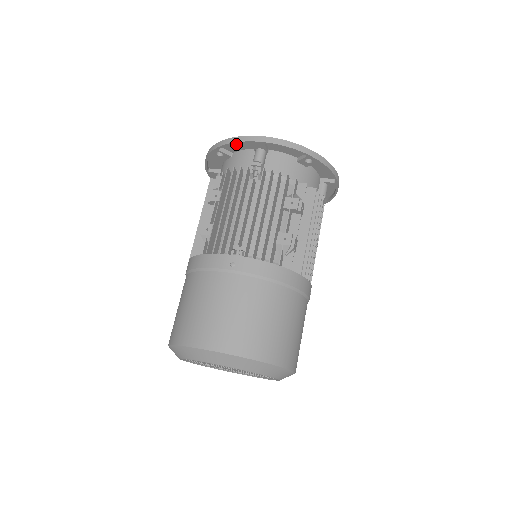
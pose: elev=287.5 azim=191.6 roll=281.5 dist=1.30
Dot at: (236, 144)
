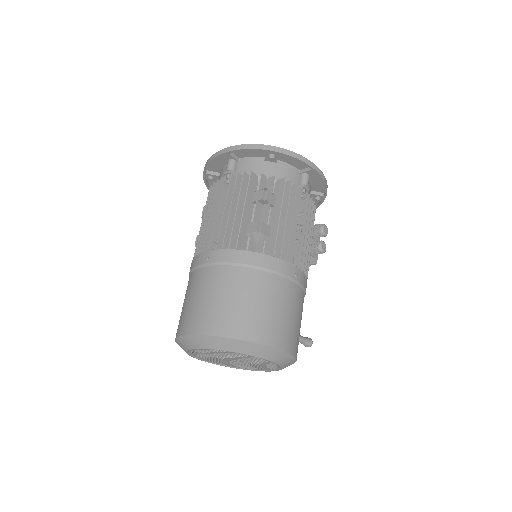
Dot at: (215, 163)
